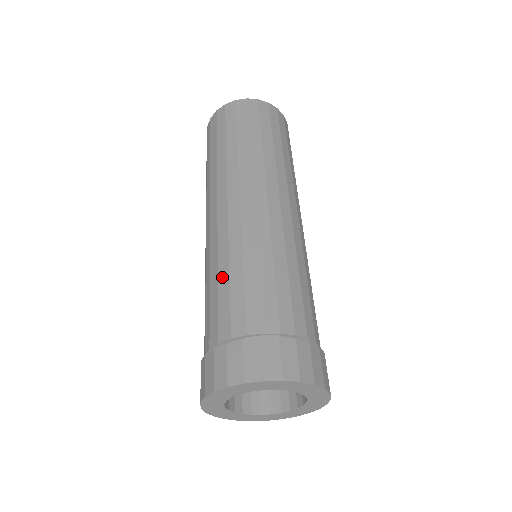
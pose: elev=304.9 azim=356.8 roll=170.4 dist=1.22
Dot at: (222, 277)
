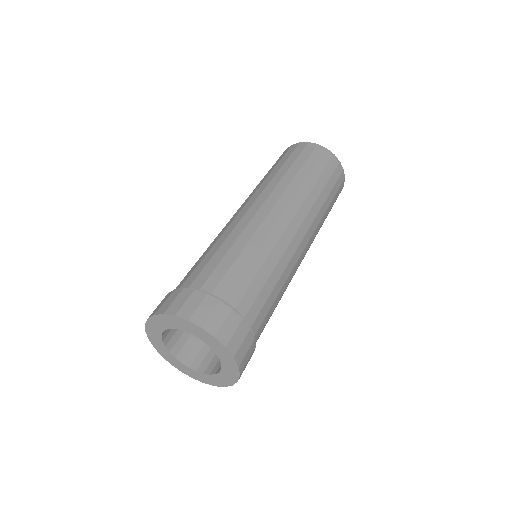
Dot at: (206, 252)
